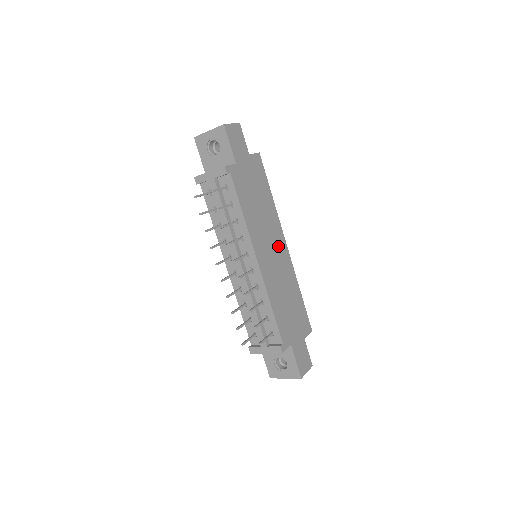
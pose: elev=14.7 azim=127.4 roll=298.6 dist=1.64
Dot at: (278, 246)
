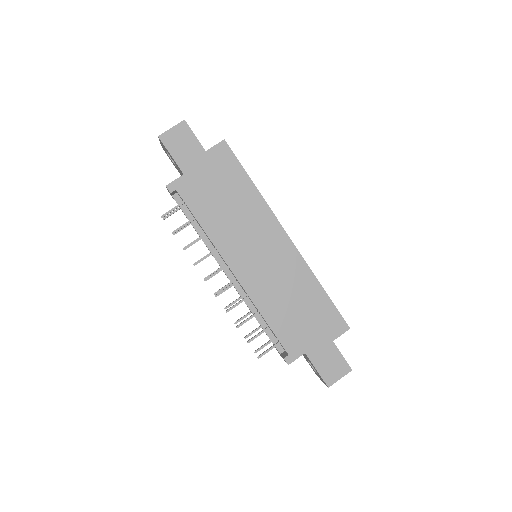
Dot at: (271, 243)
